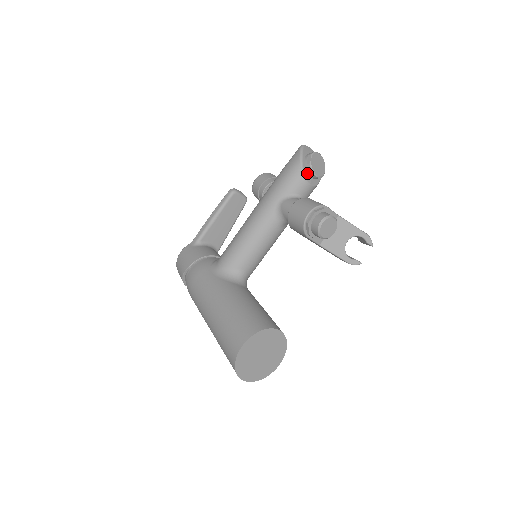
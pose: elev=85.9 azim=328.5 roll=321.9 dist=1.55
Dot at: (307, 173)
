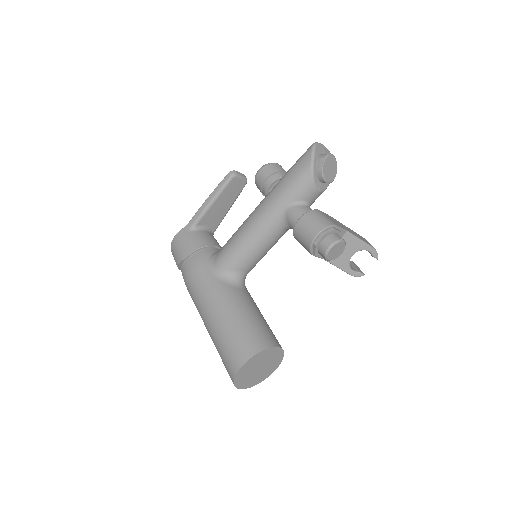
Dot at: (317, 179)
